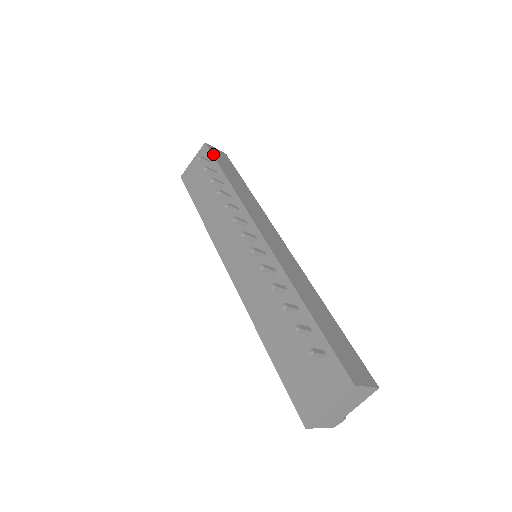
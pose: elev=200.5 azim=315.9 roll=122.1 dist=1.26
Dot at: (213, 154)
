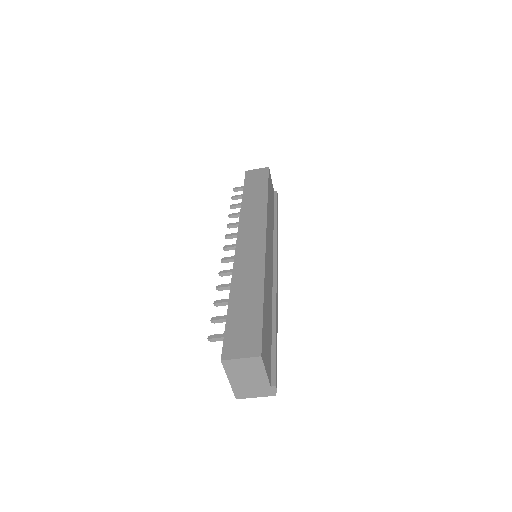
Dot at: (246, 179)
